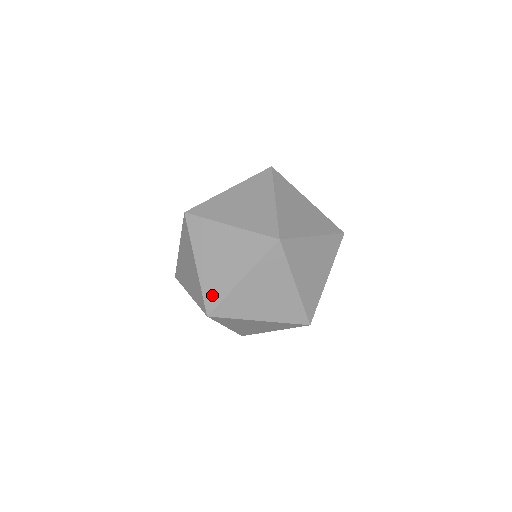
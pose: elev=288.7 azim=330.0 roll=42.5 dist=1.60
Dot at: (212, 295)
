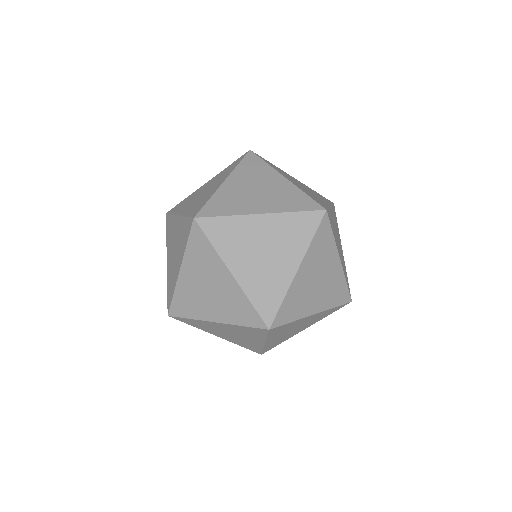
Dot at: (251, 348)
